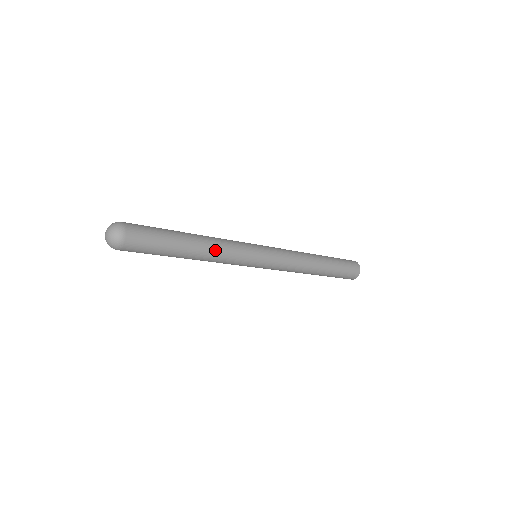
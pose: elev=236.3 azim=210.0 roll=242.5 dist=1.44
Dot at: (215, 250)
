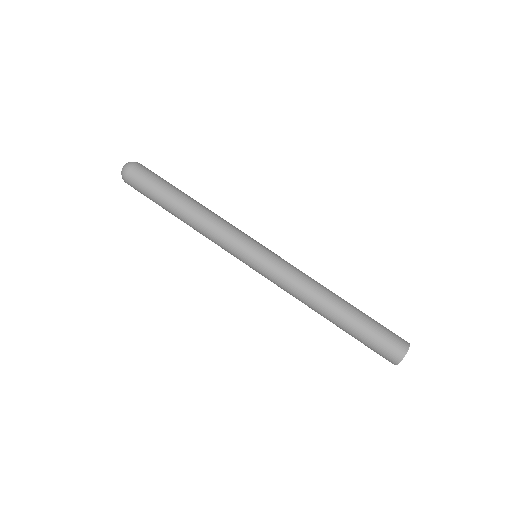
Dot at: (203, 219)
